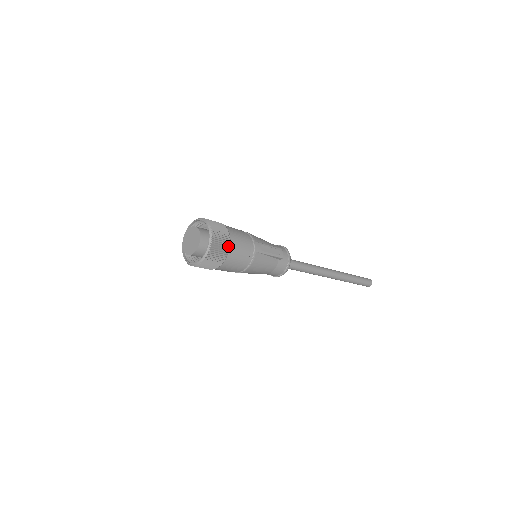
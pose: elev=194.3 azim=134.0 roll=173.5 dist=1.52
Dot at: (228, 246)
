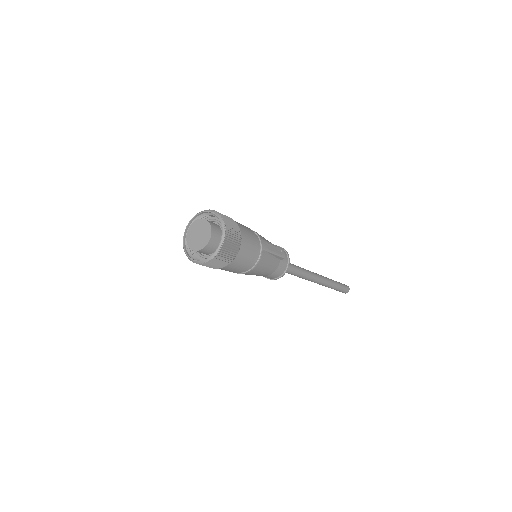
Dot at: (239, 241)
